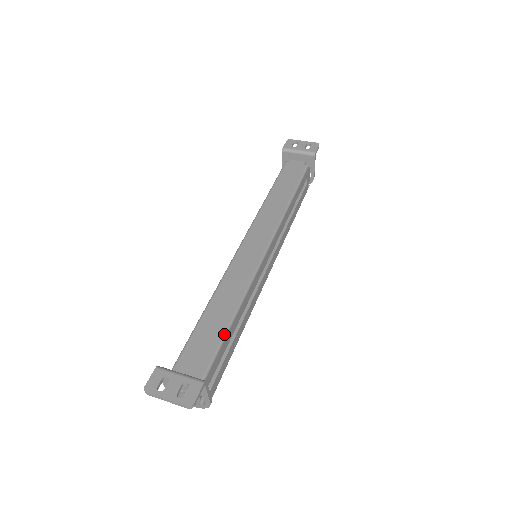
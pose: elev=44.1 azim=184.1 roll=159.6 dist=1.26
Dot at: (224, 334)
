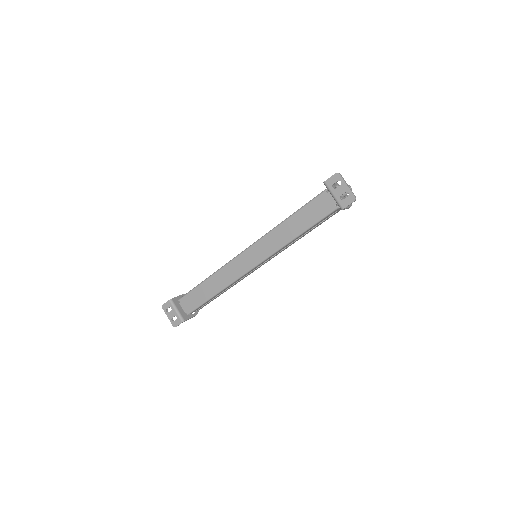
Dot at: (206, 301)
